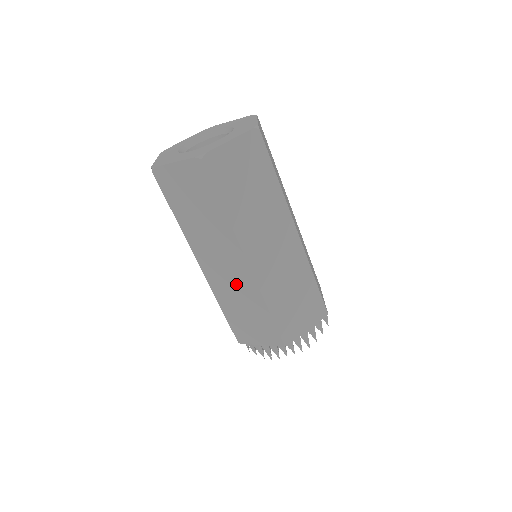
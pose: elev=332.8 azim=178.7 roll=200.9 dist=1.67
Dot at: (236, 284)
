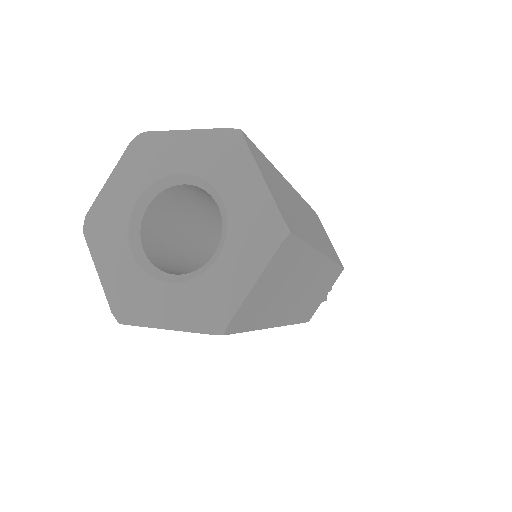
Dot at: occluded
